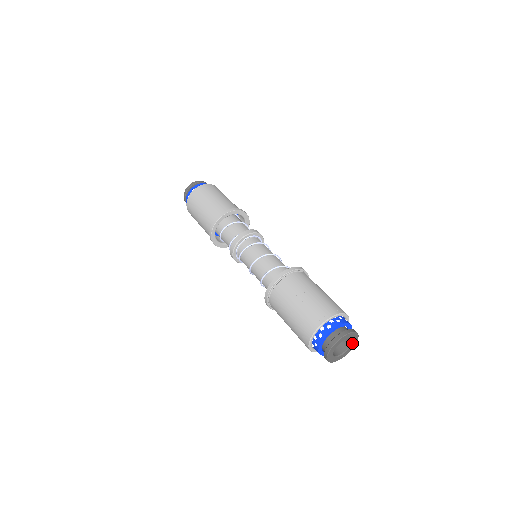
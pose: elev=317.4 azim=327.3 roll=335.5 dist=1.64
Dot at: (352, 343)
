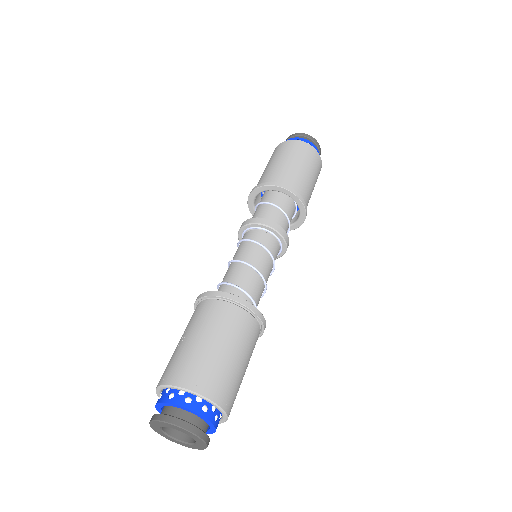
Dot at: (193, 437)
